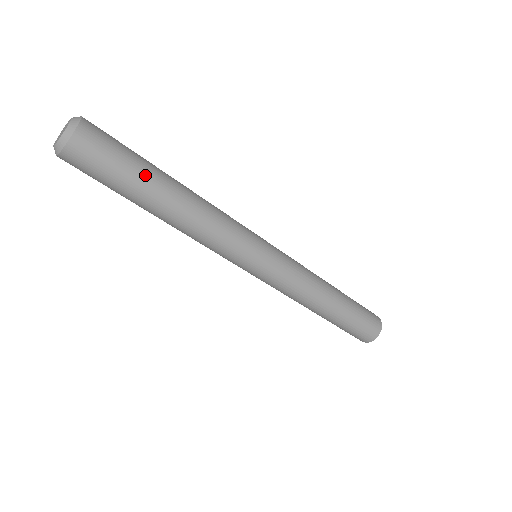
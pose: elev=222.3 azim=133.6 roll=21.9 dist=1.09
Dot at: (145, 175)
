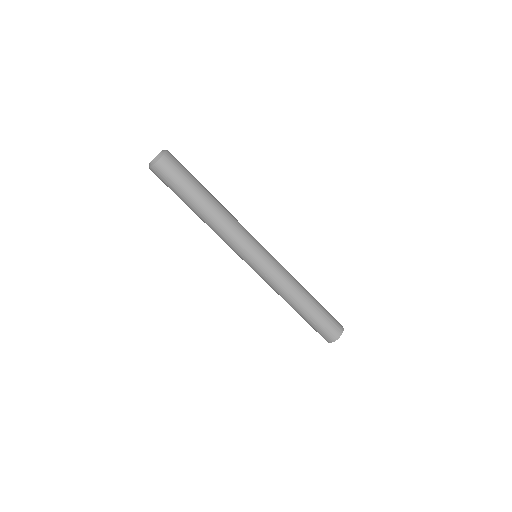
Dot at: (194, 188)
